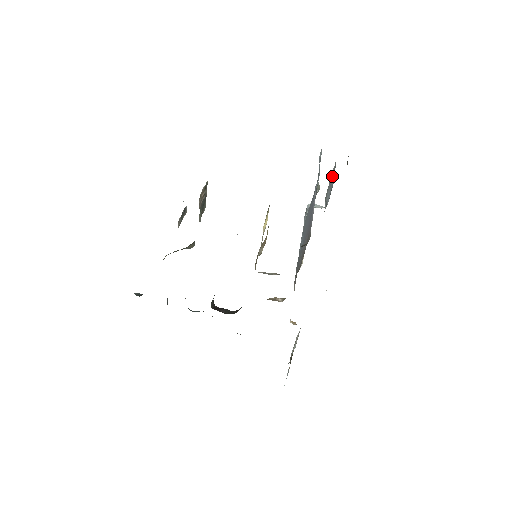
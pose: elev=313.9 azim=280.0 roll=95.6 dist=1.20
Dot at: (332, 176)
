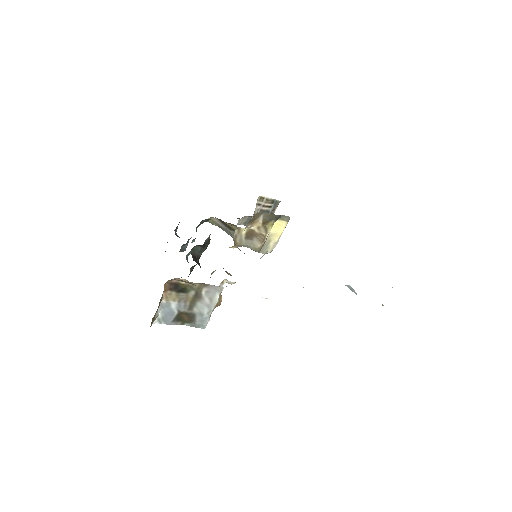
Dot at: occluded
